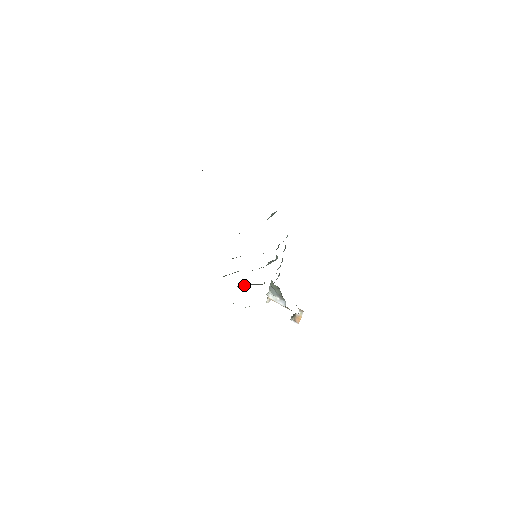
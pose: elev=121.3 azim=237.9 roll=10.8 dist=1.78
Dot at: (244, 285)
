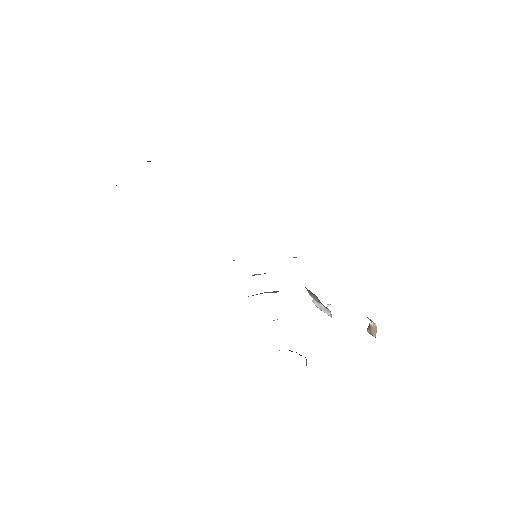
Dot at: occluded
